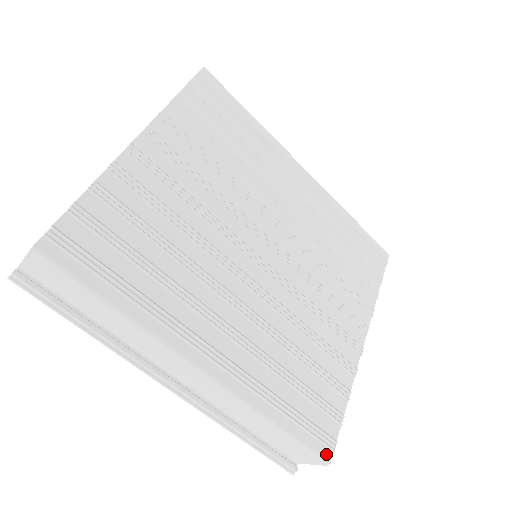
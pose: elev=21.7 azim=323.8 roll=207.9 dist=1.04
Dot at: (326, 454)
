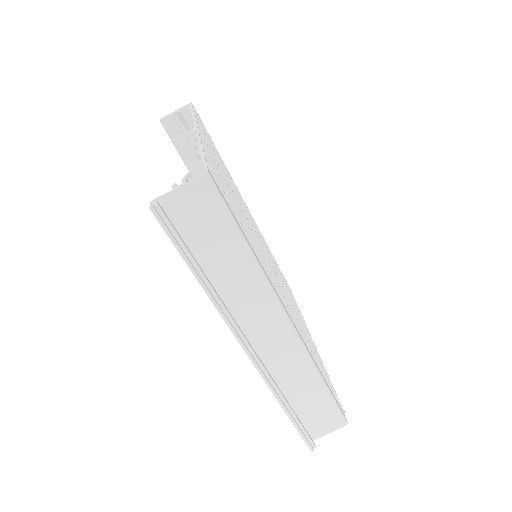
Dot at: (344, 415)
